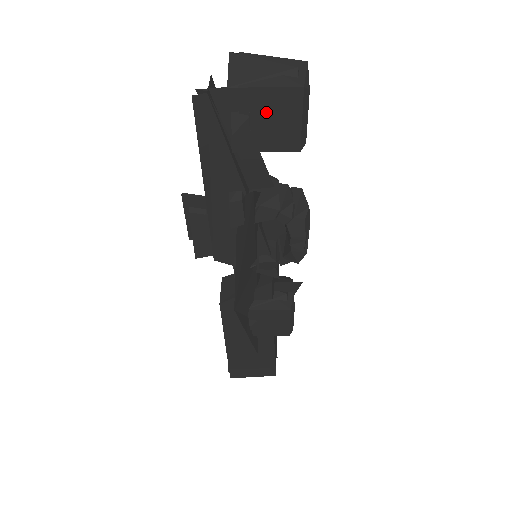
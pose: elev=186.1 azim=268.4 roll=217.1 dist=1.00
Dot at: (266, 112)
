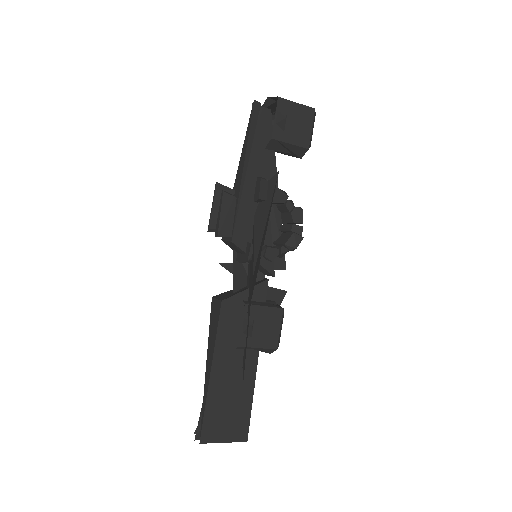
Dot at: (295, 117)
